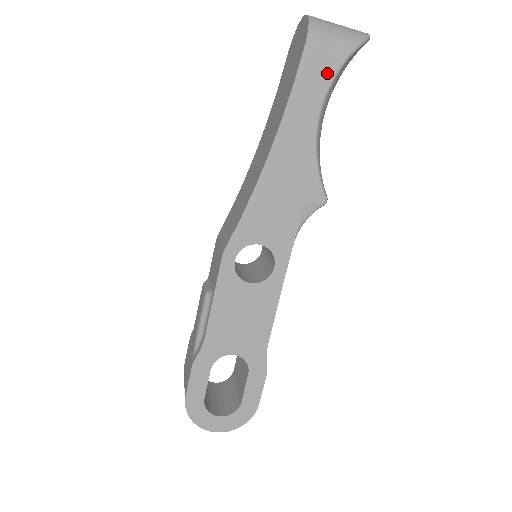
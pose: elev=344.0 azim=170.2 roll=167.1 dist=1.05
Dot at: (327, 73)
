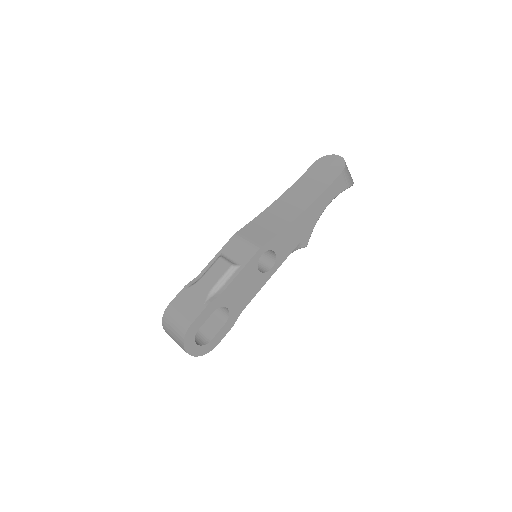
Dot at: (340, 189)
